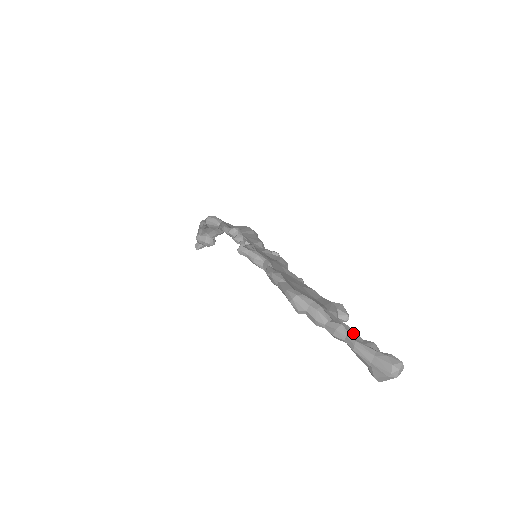
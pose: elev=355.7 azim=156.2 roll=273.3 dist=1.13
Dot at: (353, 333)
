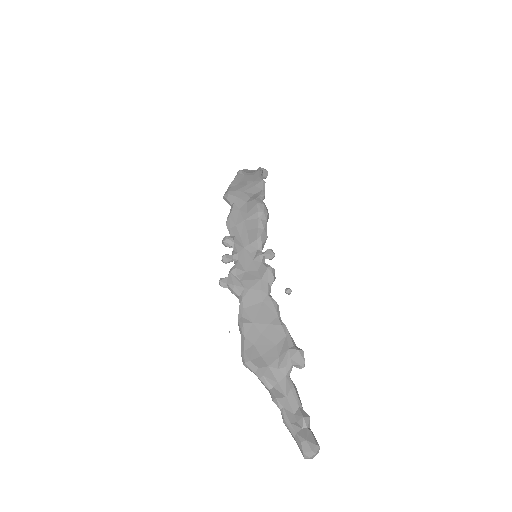
Dot at: (291, 399)
